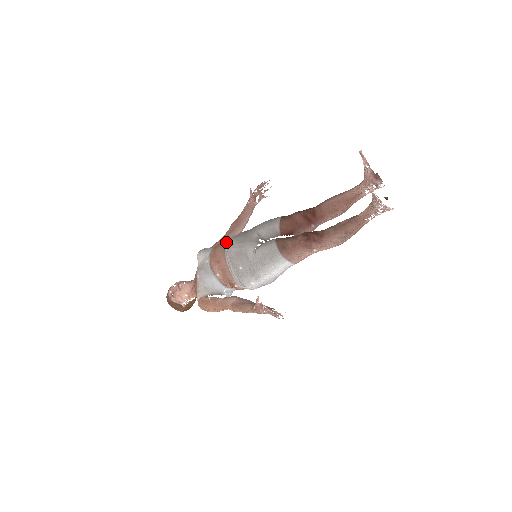
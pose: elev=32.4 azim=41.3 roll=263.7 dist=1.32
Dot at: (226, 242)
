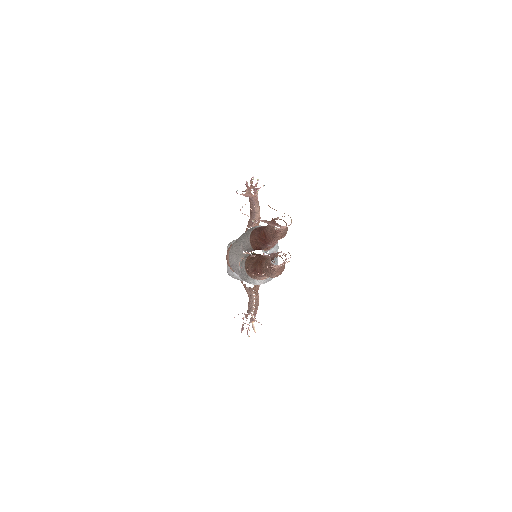
Dot at: occluded
